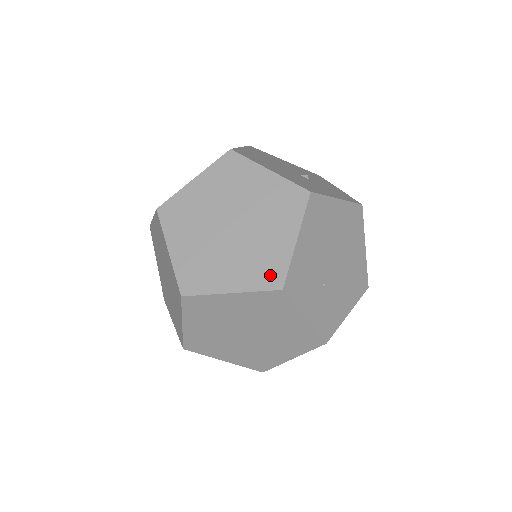
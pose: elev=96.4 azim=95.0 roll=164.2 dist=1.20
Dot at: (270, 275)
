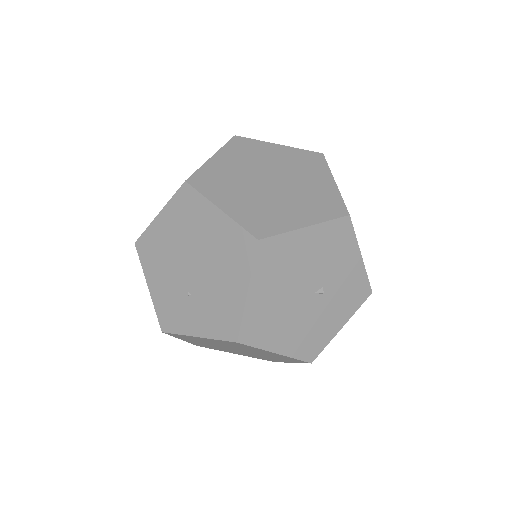
Dot at: occluded
